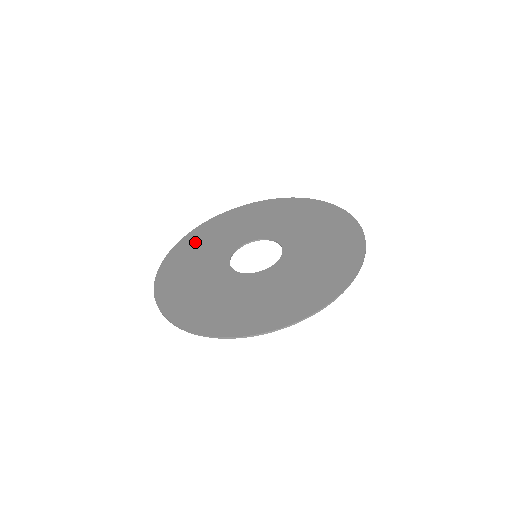
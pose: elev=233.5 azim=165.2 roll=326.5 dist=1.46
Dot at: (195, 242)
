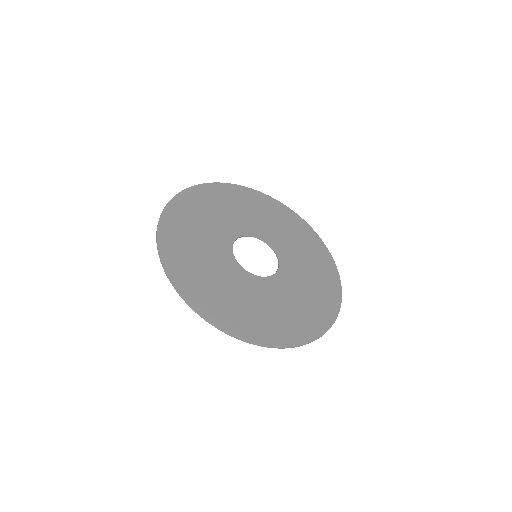
Dot at: (246, 199)
